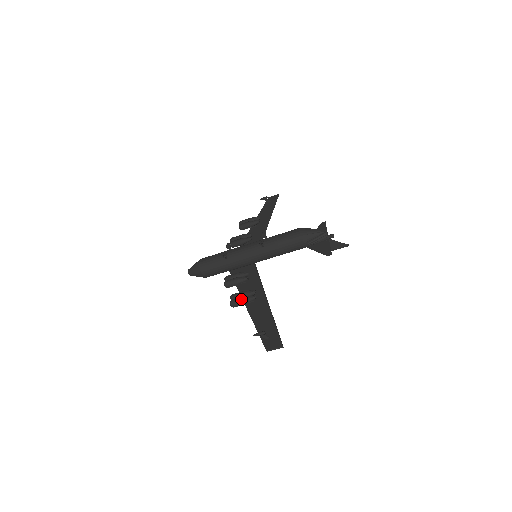
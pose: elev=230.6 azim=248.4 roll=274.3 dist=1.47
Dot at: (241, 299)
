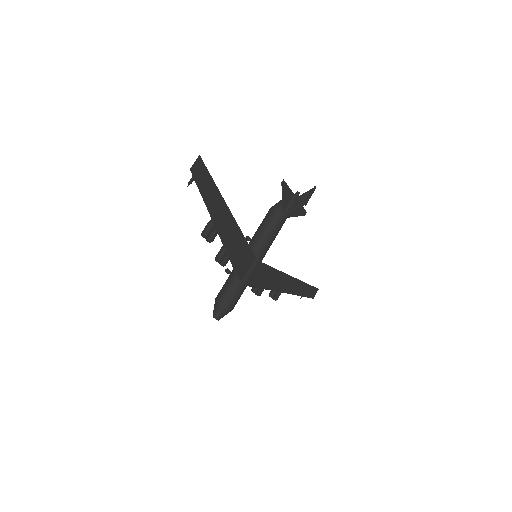
Dot at: (207, 225)
